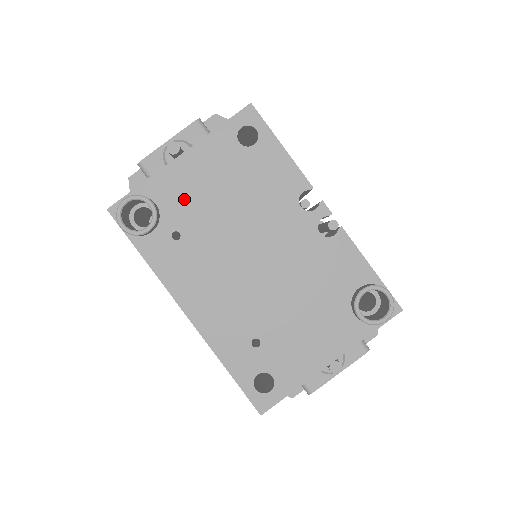
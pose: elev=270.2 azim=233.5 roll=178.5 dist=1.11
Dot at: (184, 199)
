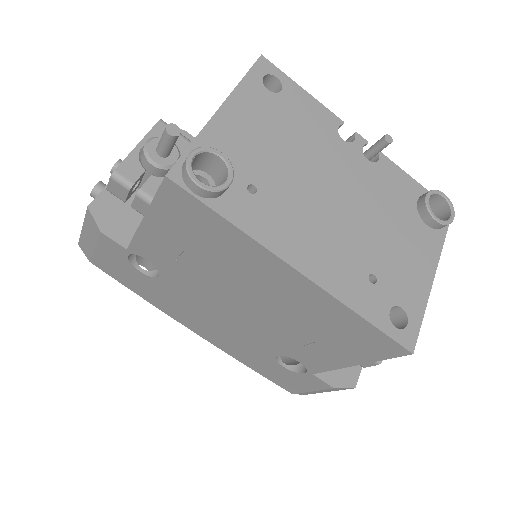
Dot at: (243, 150)
